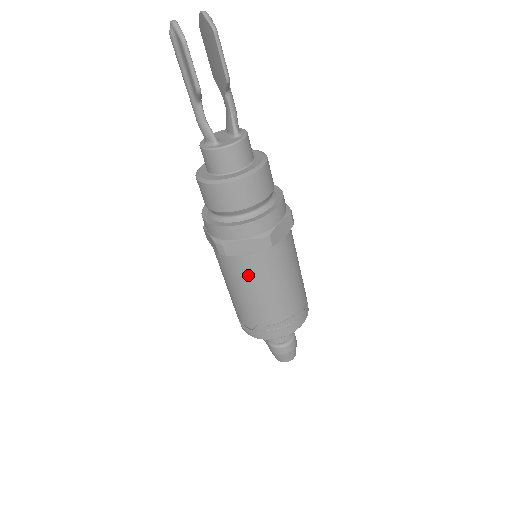
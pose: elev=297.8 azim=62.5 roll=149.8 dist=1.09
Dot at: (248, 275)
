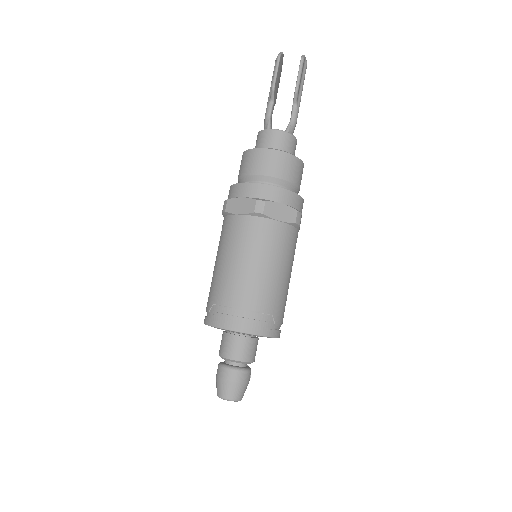
Dot at: (232, 237)
